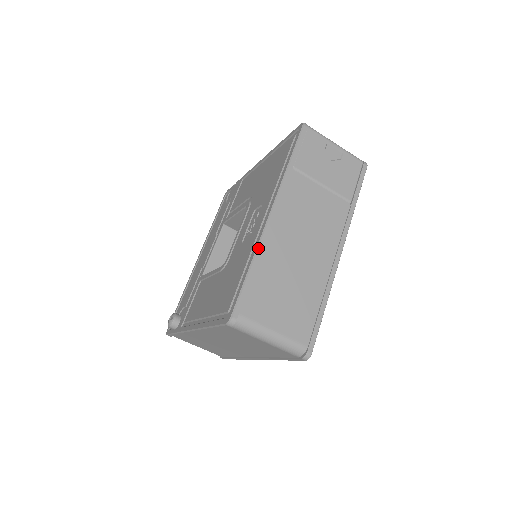
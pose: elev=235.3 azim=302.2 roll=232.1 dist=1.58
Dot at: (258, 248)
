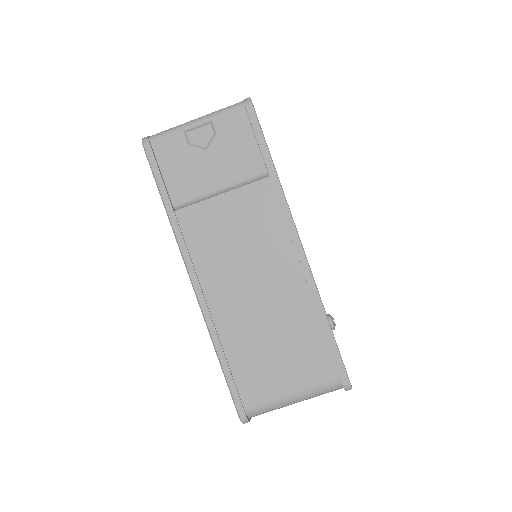
Dot at: (209, 332)
